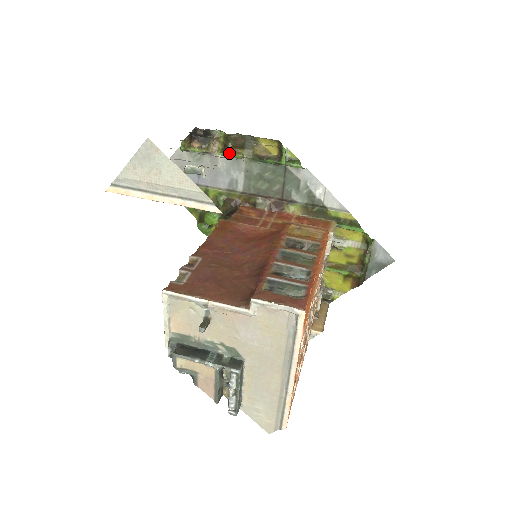
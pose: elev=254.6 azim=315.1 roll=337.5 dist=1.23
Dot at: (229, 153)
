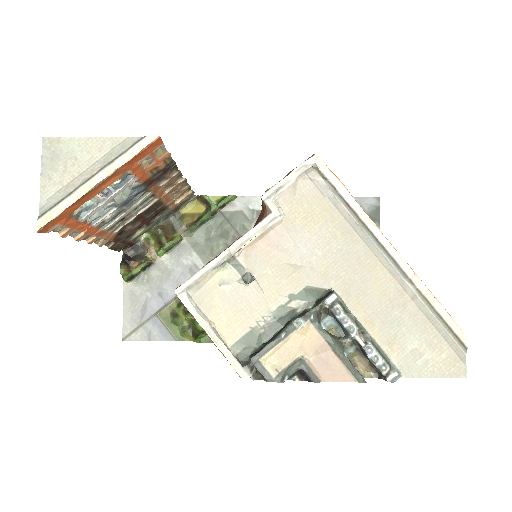
Dot at: (167, 243)
